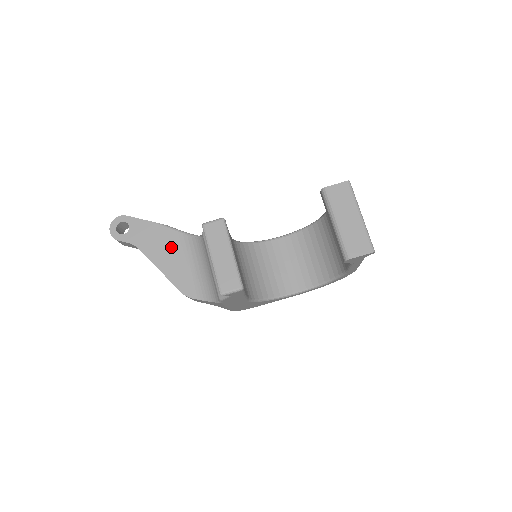
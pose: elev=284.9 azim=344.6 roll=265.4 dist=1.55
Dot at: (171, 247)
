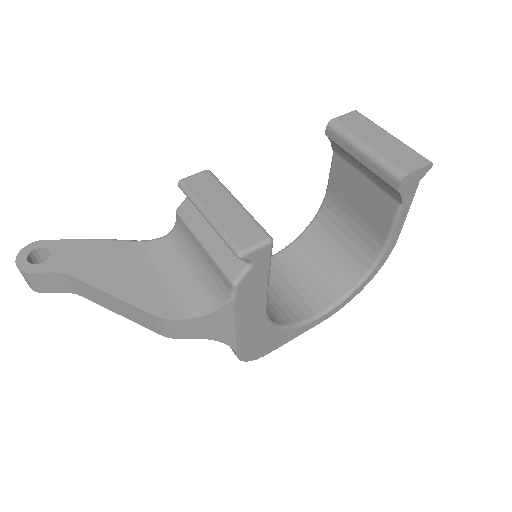
Dot at: (125, 262)
